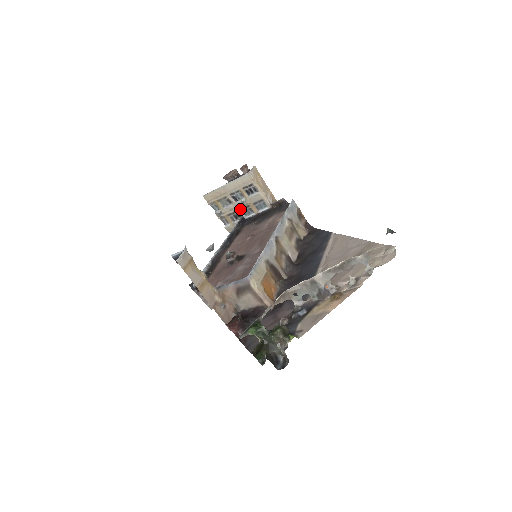
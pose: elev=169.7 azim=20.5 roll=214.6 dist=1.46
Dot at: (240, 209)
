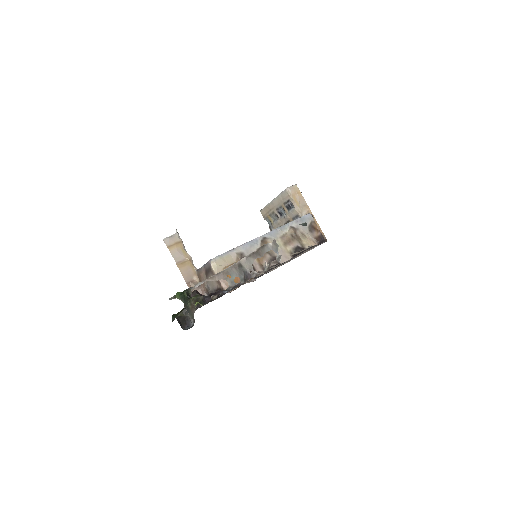
Dot at: (284, 224)
